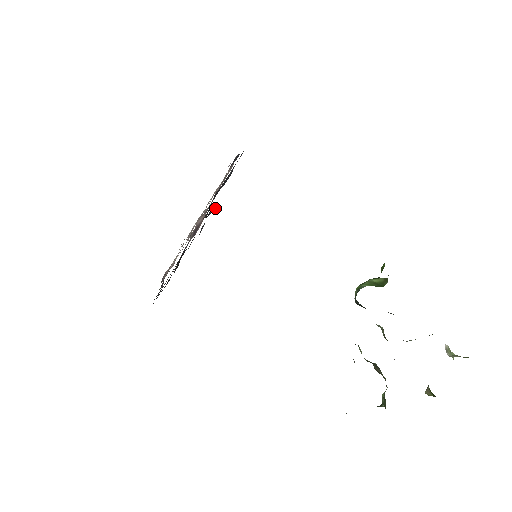
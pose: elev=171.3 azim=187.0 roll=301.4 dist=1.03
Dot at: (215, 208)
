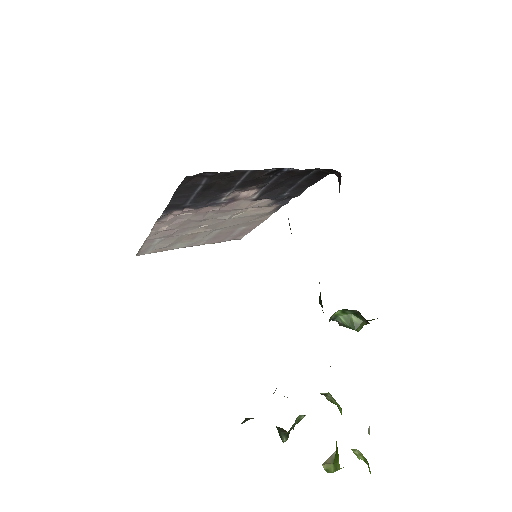
Dot at: (290, 169)
